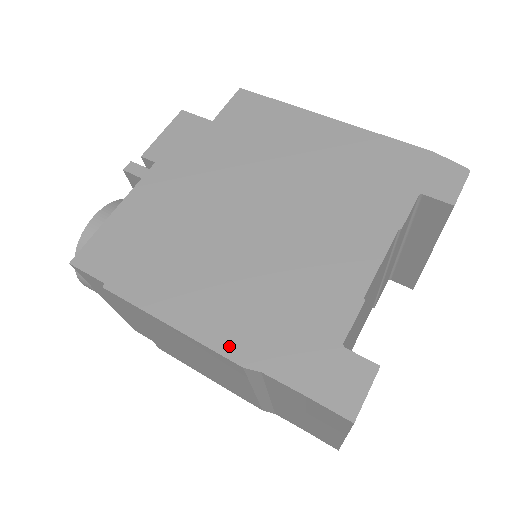
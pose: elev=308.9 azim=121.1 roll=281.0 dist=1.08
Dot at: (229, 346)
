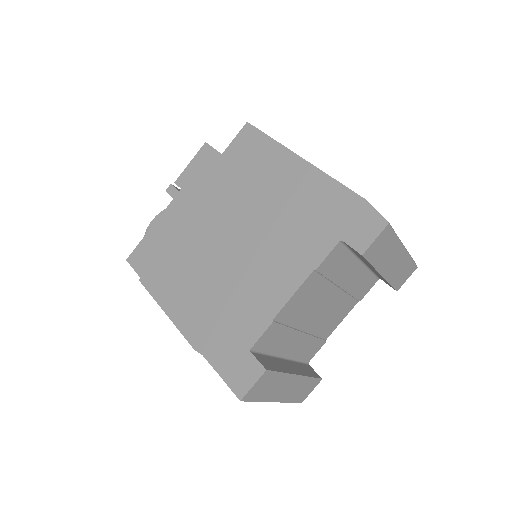
Dot at: (191, 334)
